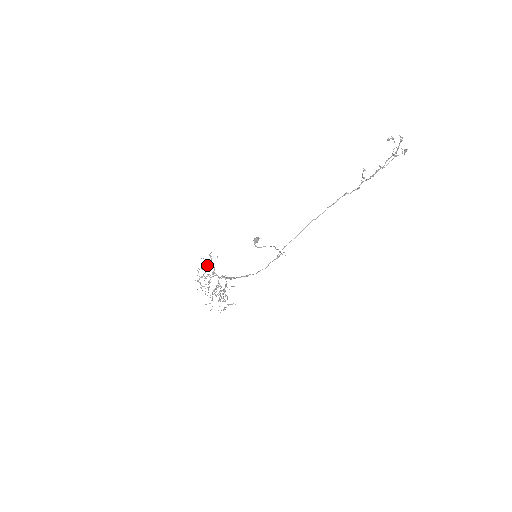
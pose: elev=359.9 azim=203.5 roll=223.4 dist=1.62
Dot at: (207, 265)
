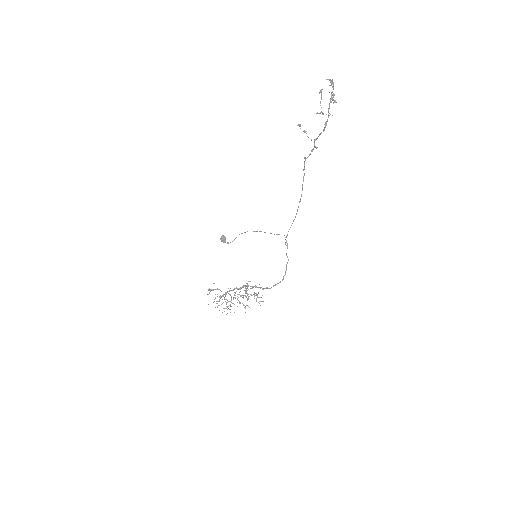
Dot at: occluded
